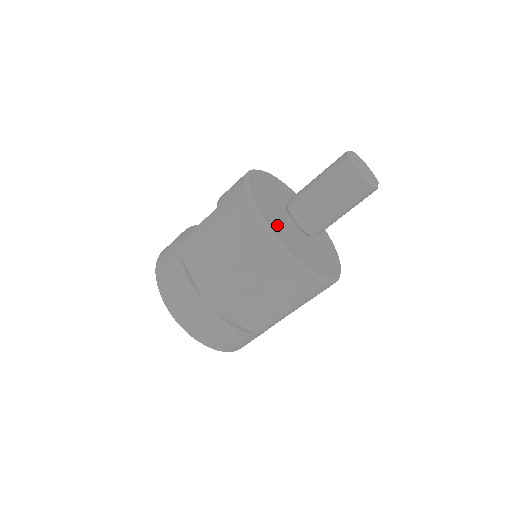
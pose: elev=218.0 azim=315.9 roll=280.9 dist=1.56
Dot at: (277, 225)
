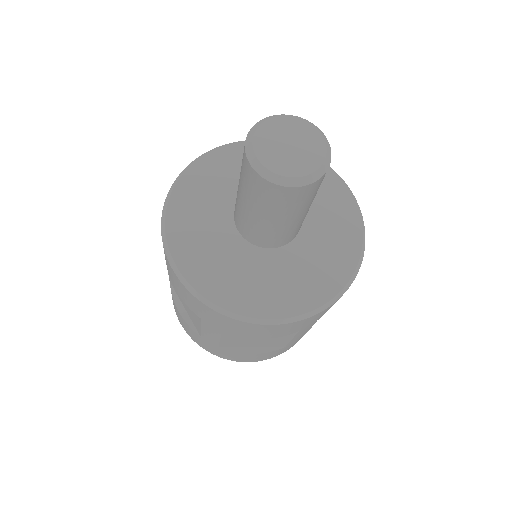
Dot at: (208, 265)
